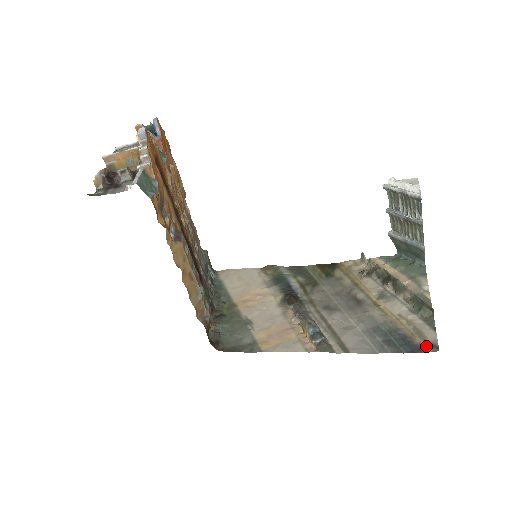
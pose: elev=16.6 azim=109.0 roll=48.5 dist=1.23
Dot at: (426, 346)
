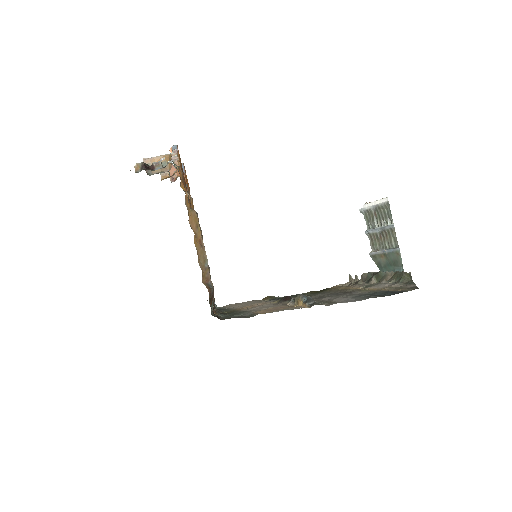
Dot at: (407, 289)
